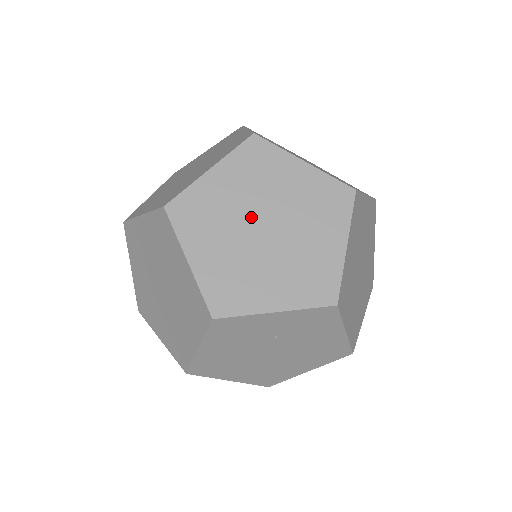
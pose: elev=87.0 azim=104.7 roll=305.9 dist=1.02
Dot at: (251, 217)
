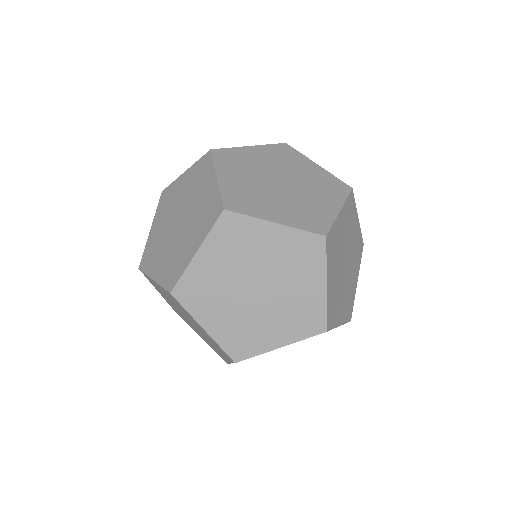
Dot at: (242, 283)
